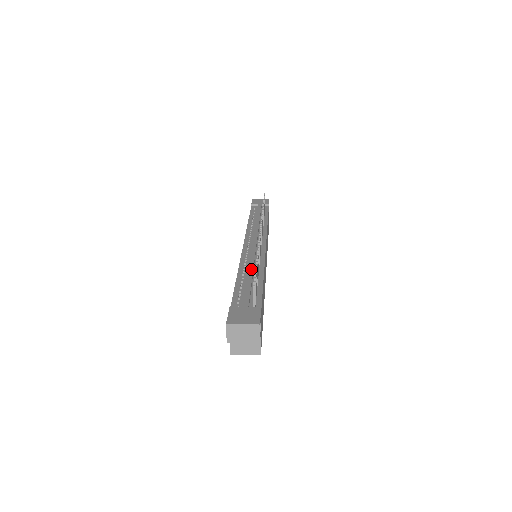
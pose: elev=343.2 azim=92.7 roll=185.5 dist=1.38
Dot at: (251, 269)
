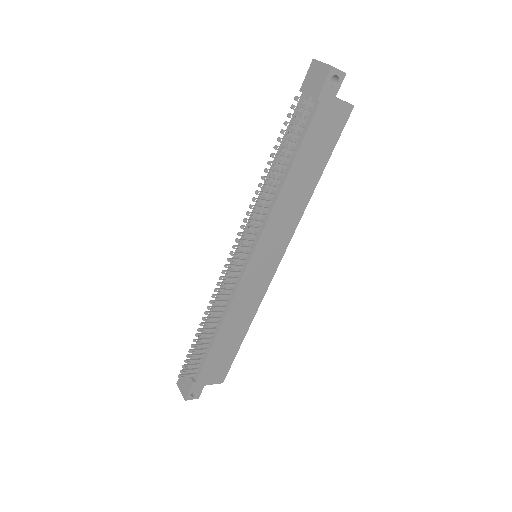
Dot at: occluded
